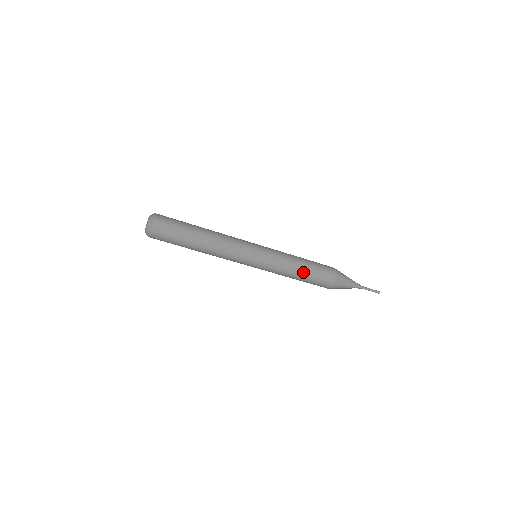
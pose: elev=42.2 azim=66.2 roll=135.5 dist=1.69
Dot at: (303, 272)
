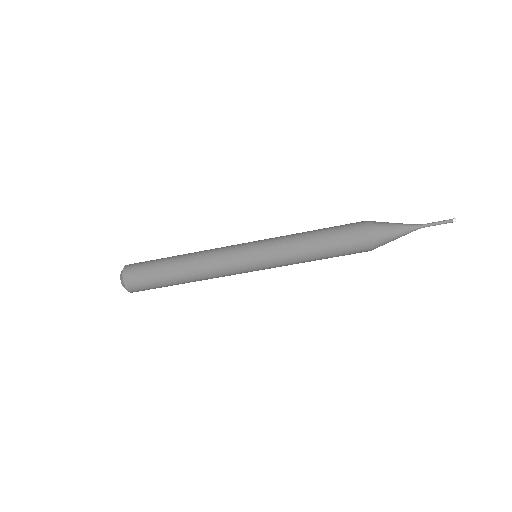
Dot at: (320, 253)
